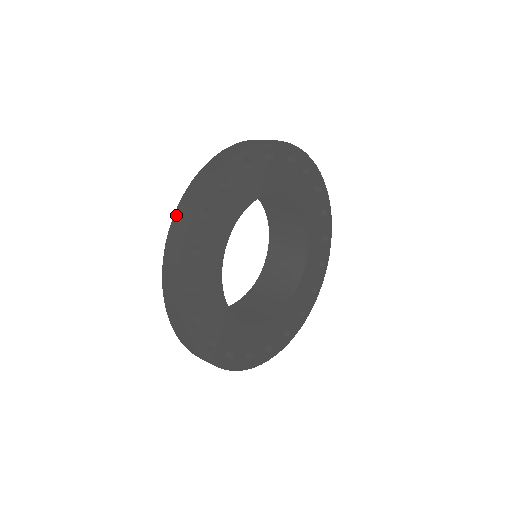
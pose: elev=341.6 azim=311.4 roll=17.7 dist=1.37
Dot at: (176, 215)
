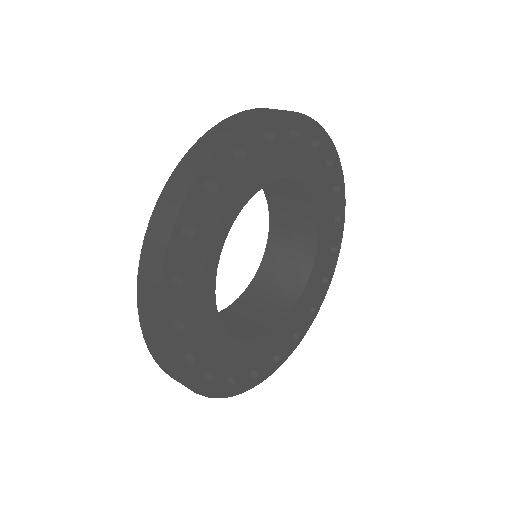
Dot at: (148, 233)
